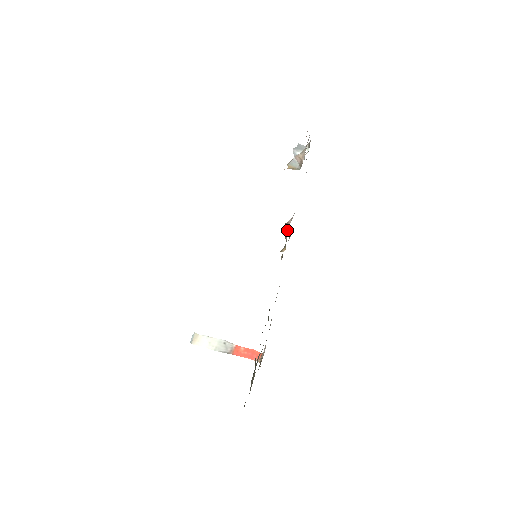
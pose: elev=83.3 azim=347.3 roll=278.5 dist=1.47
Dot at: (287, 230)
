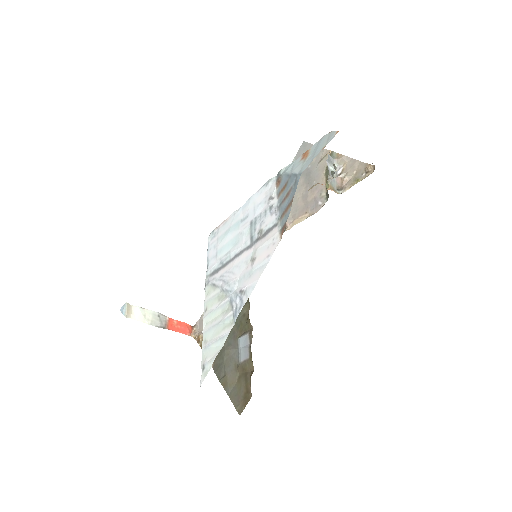
Dot at: occluded
